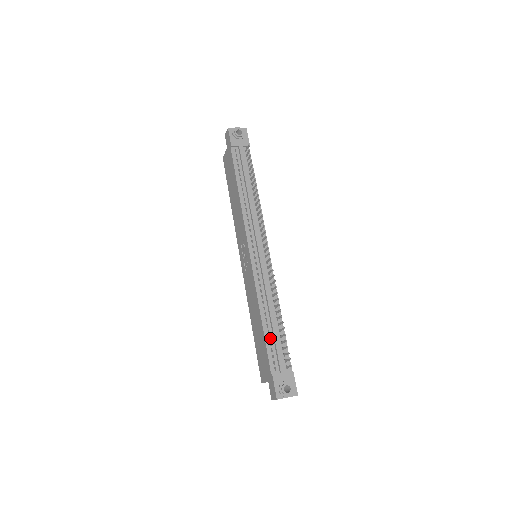
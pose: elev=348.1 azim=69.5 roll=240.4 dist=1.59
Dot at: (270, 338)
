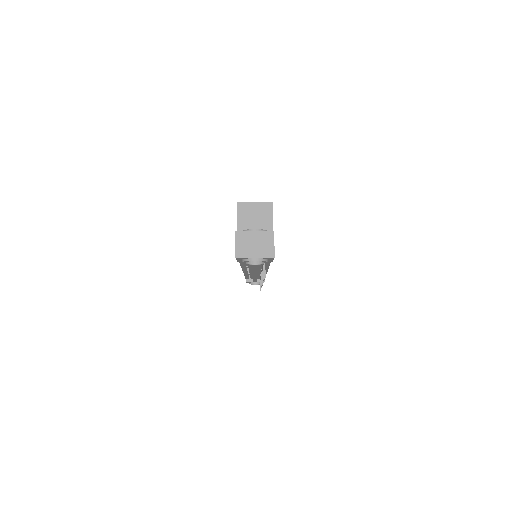
Dot at: occluded
